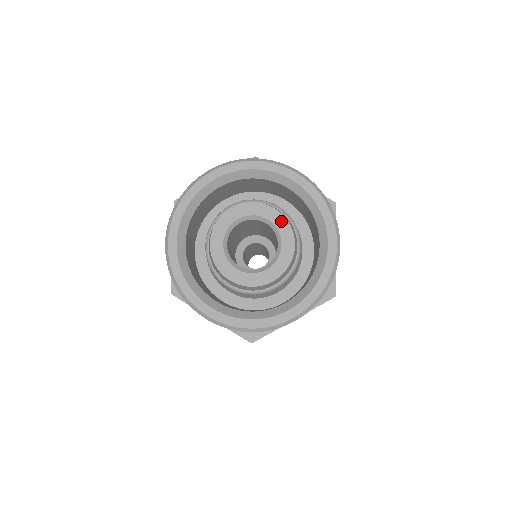
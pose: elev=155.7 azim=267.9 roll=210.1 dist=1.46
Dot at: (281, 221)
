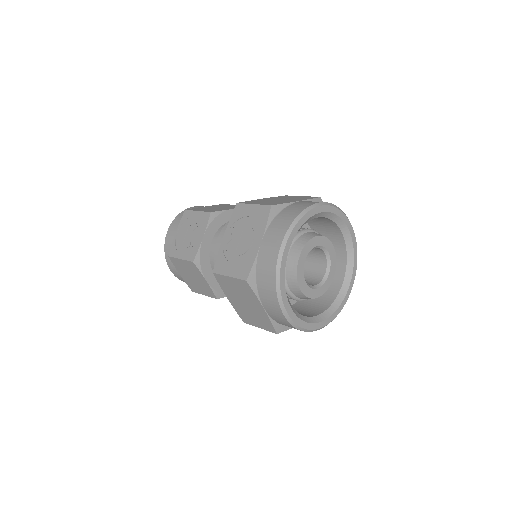
Dot at: (334, 257)
